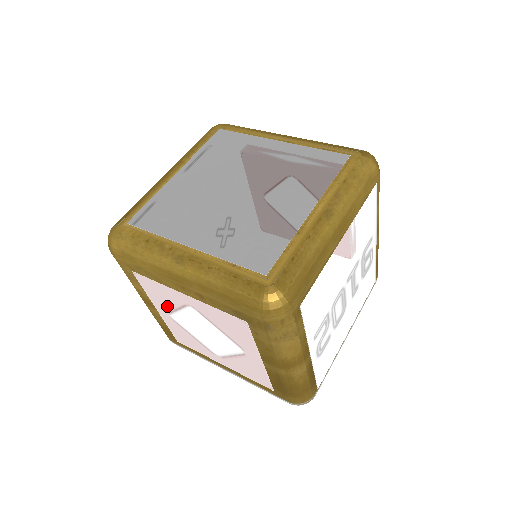
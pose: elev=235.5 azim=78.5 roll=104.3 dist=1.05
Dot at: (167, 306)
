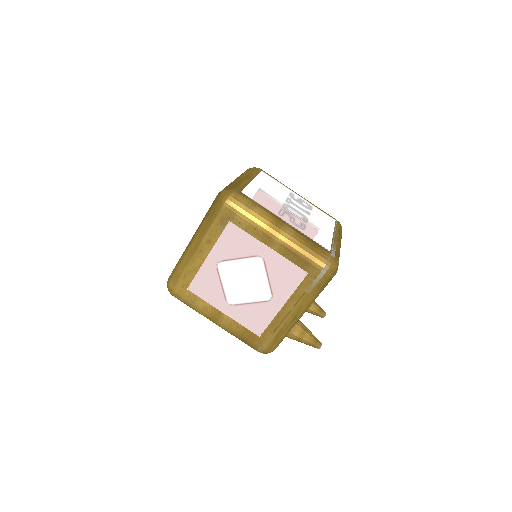
Dot at: (219, 293)
